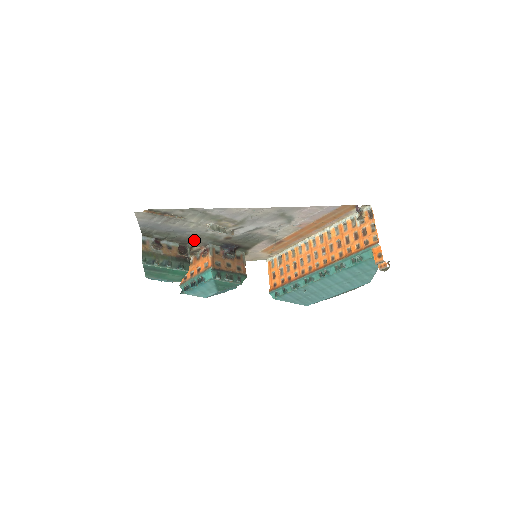
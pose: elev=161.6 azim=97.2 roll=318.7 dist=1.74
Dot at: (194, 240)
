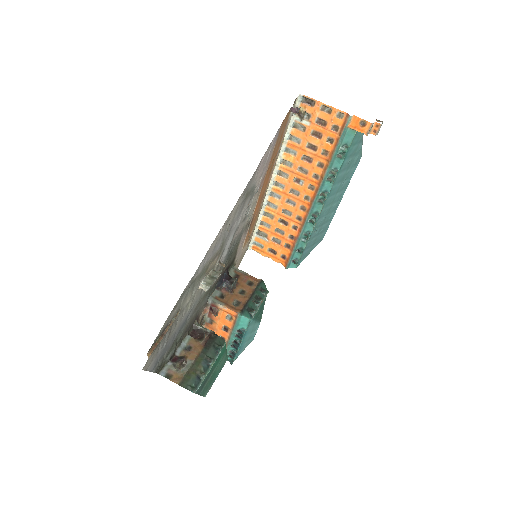
Dot at: (196, 314)
